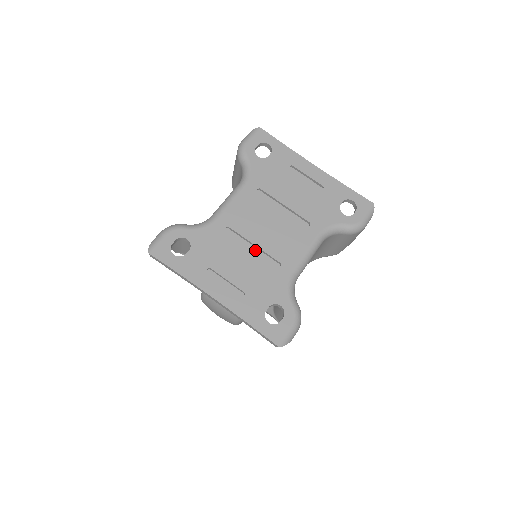
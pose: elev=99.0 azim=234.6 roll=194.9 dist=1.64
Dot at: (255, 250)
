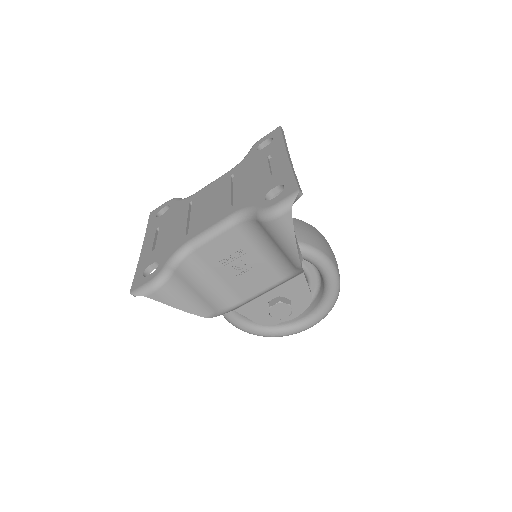
Dot at: occluded
